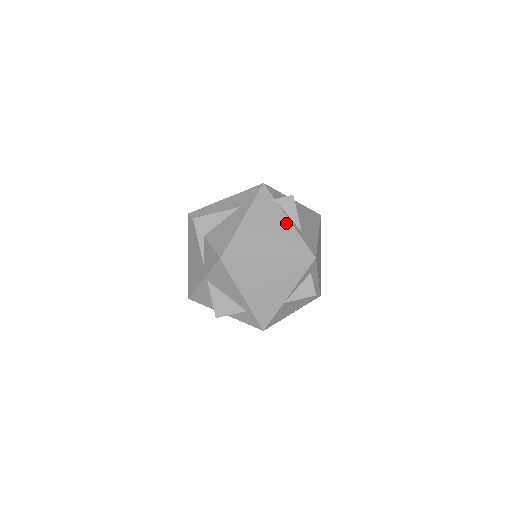
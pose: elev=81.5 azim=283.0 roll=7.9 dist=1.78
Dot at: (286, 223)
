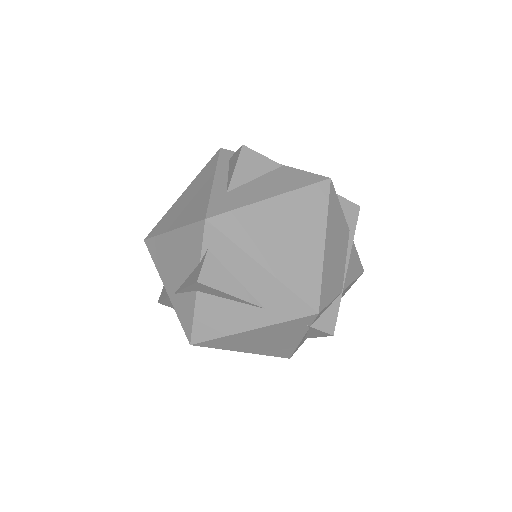
Dot at: (296, 340)
